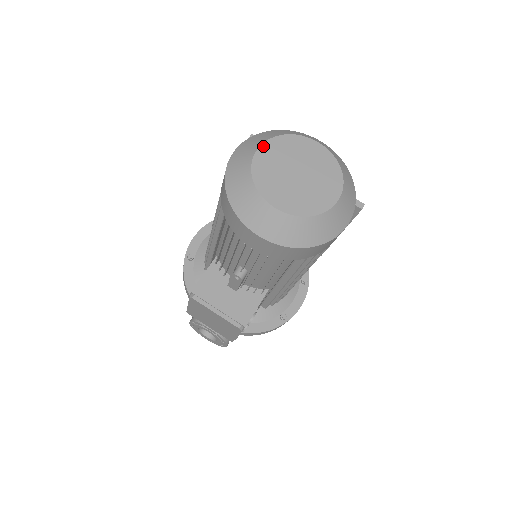
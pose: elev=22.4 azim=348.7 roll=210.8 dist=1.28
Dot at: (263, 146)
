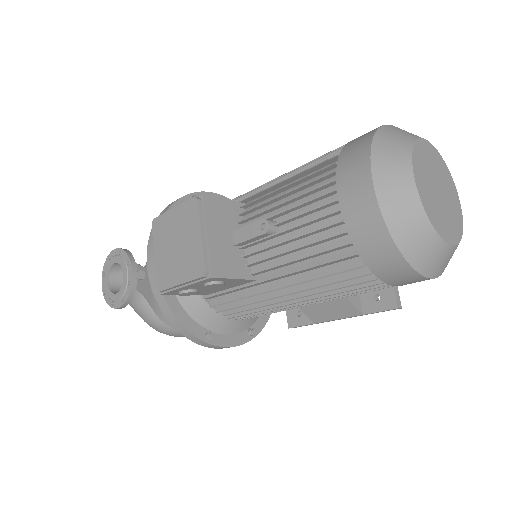
Dot at: (431, 145)
